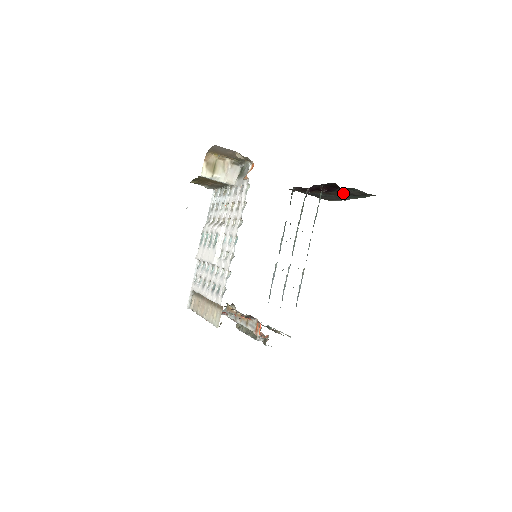
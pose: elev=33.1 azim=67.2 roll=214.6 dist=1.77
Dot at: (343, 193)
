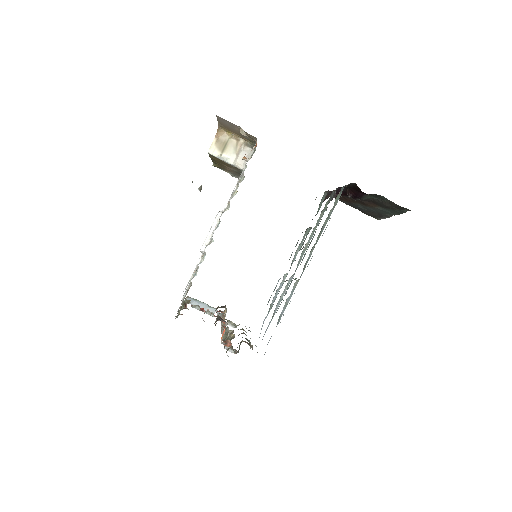
Dot at: (378, 204)
